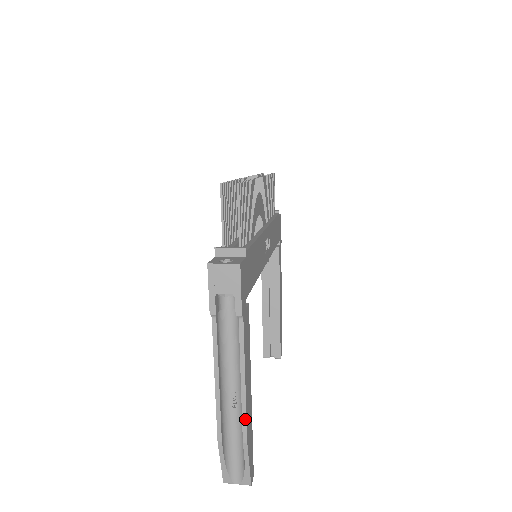
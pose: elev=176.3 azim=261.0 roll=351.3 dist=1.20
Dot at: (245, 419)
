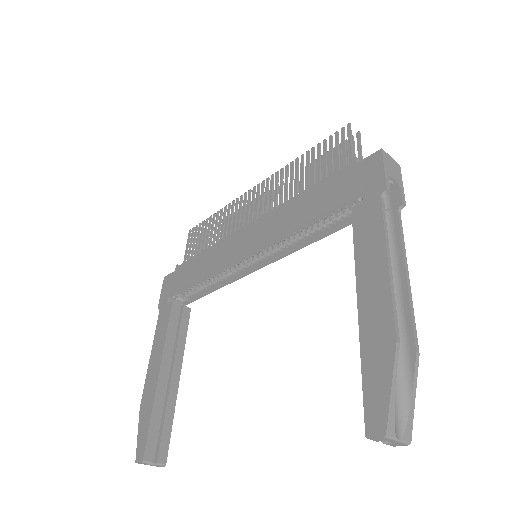
Dot at: (414, 319)
